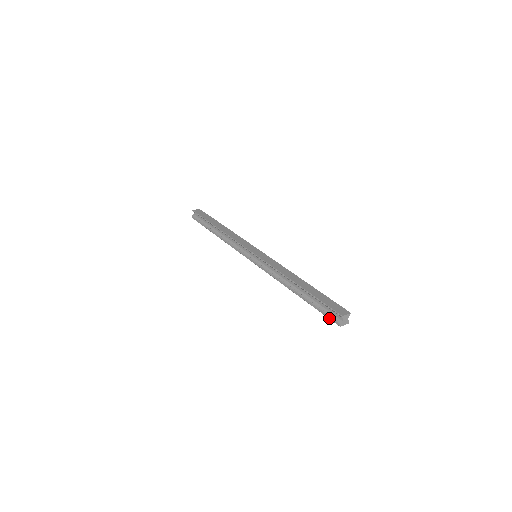
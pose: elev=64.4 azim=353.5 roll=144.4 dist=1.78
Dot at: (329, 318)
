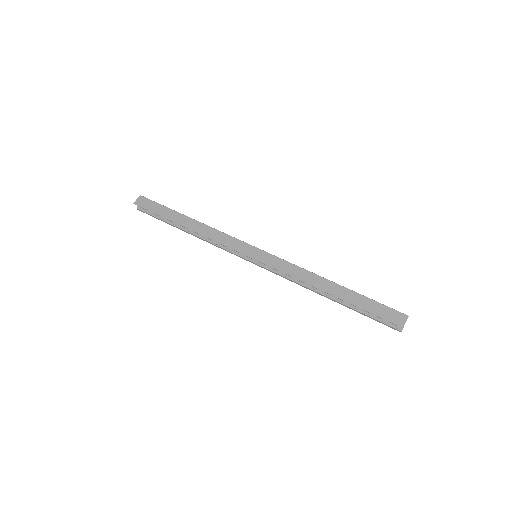
Dot at: occluded
